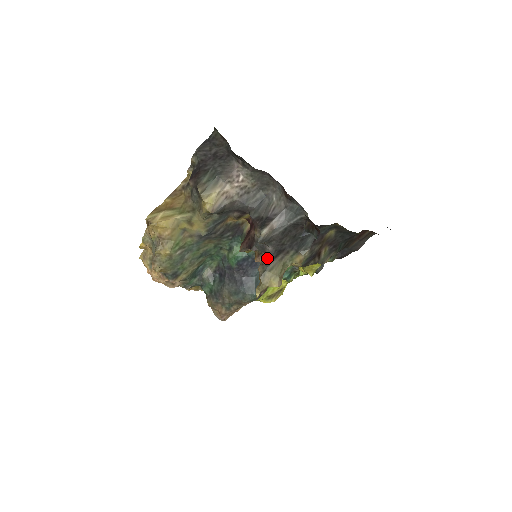
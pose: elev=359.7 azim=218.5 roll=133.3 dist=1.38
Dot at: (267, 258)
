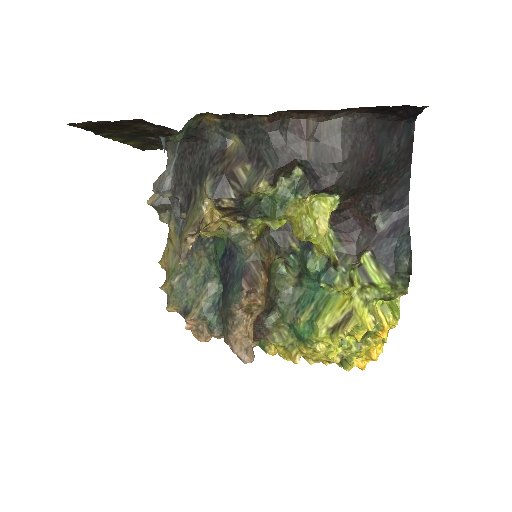
Dot at: occluded
